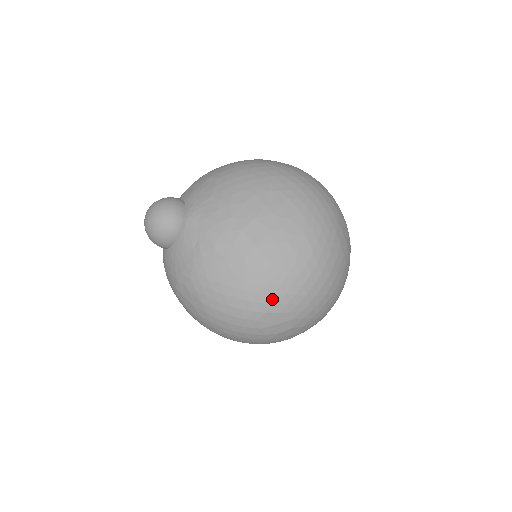
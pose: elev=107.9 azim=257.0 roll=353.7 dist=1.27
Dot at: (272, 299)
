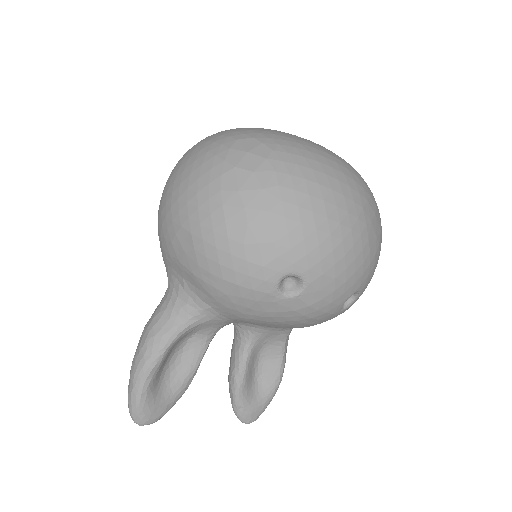
Dot at: (271, 136)
